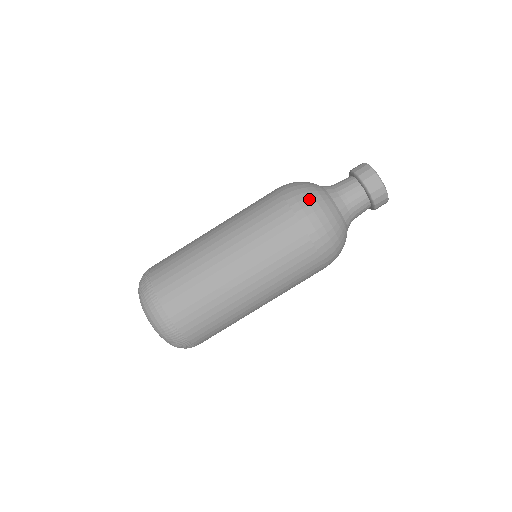
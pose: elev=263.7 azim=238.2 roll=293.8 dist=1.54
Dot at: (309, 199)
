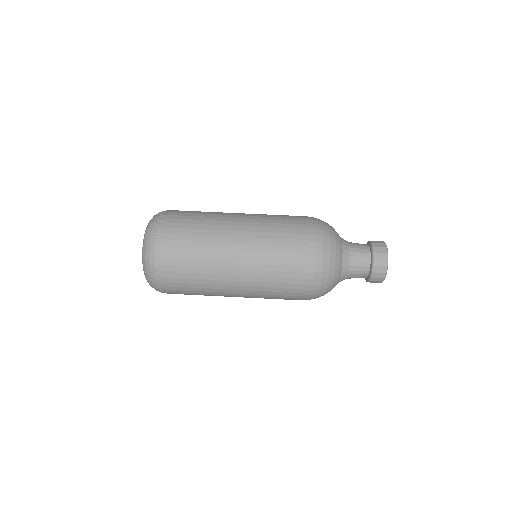
Dot at: (325, 228)
